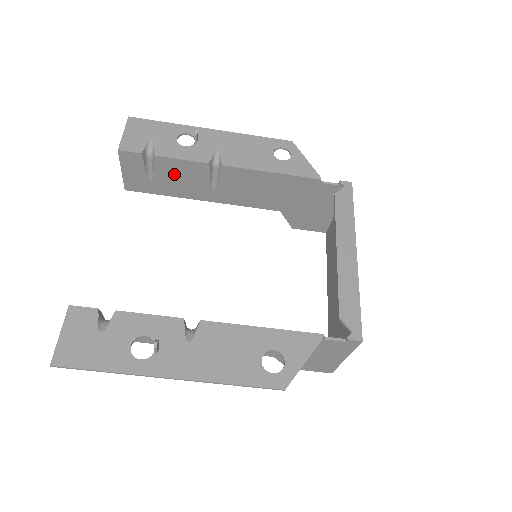
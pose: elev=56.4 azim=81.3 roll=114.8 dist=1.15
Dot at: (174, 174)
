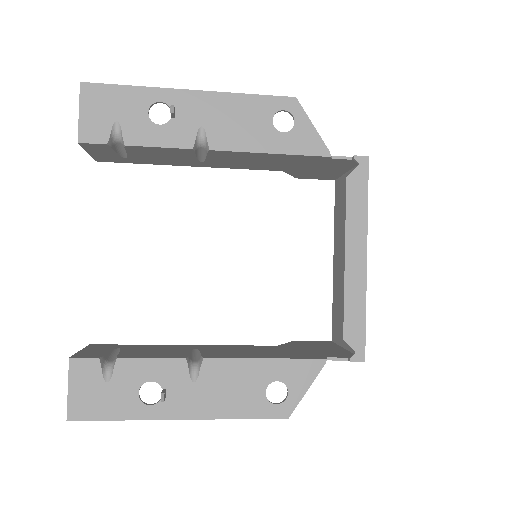
Dot at: (152, 154)
